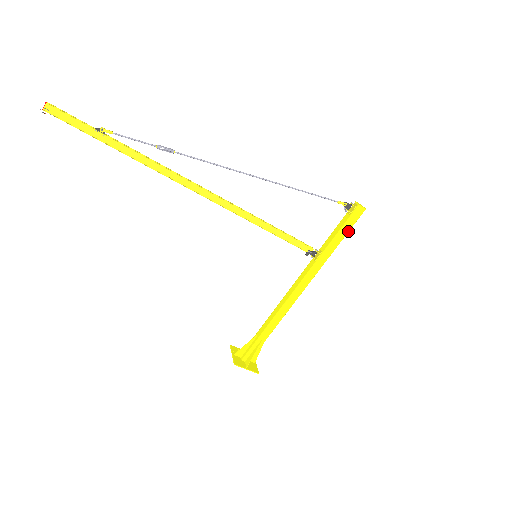
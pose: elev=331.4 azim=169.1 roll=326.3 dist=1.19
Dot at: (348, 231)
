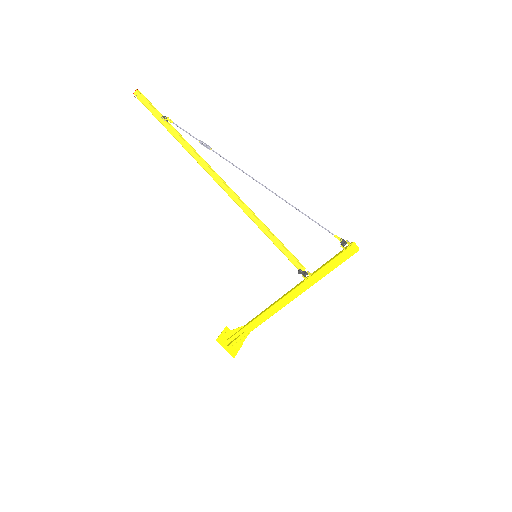
Dot at: (338, 265)
